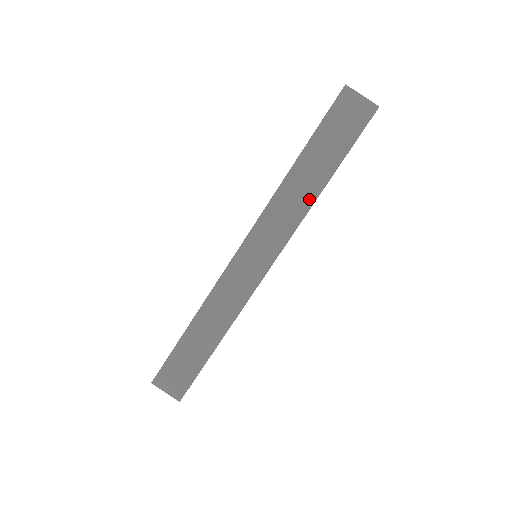
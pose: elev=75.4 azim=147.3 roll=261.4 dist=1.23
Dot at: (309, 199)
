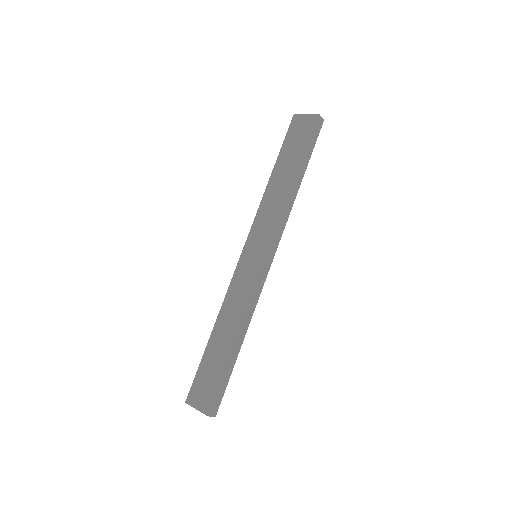
Dot at: (285, 194)
